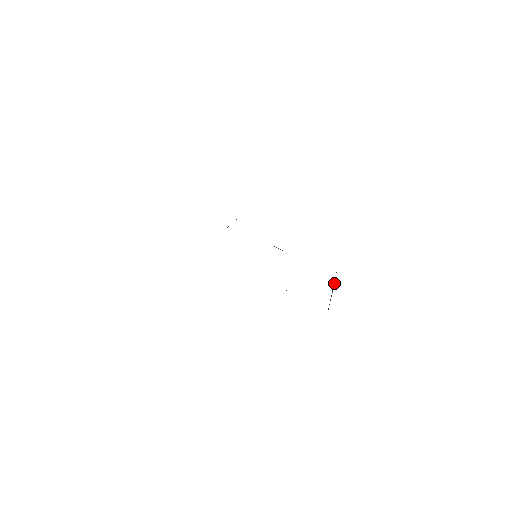
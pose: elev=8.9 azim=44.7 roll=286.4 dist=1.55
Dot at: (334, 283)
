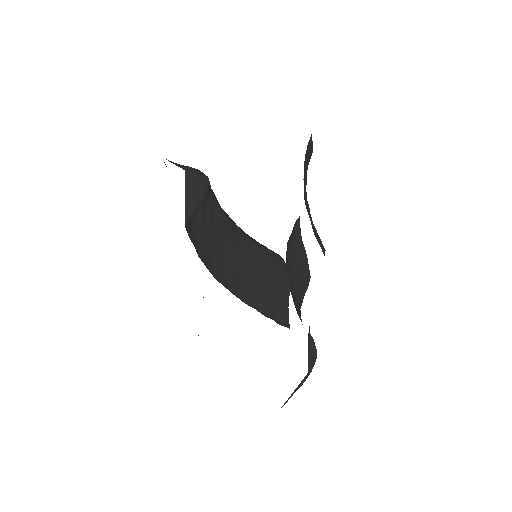
Dot at: (306, 378)
